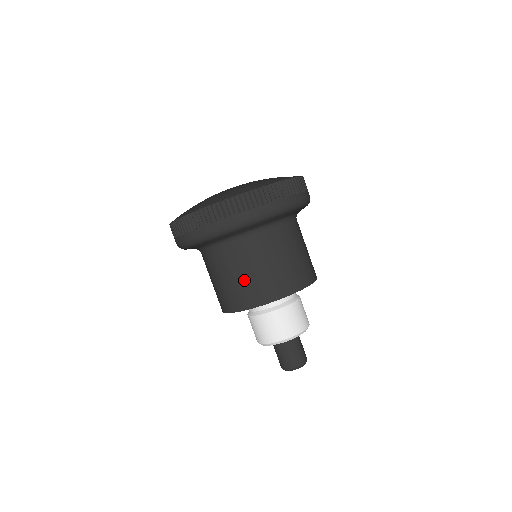
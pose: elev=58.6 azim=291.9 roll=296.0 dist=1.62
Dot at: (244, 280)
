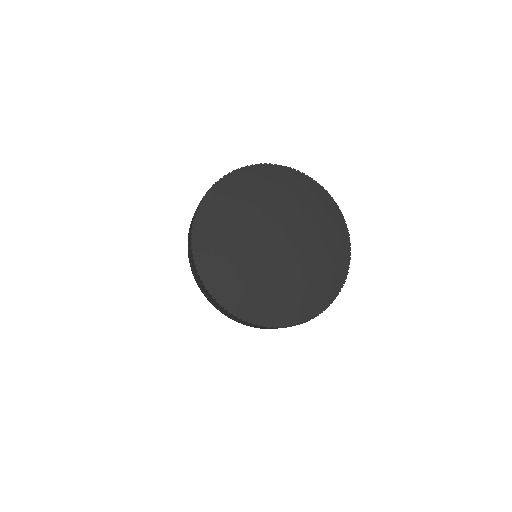
Dot at: occluded
